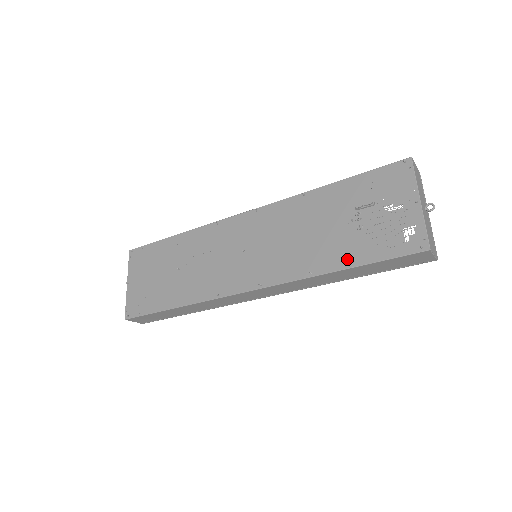
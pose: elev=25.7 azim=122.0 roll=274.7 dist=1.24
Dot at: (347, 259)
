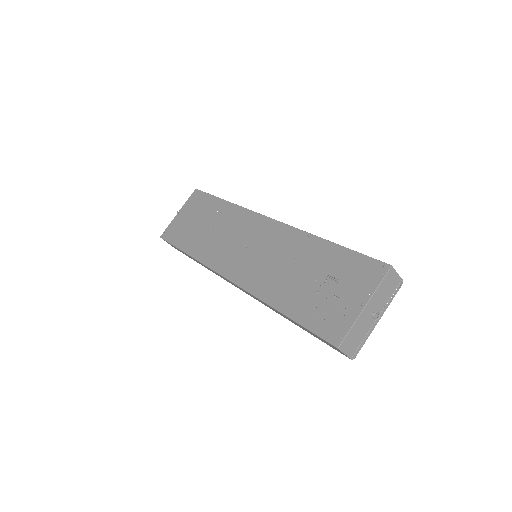
Dot at: (290, 308)
